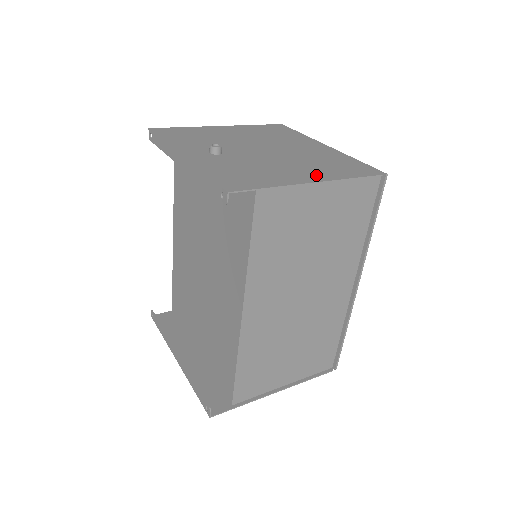
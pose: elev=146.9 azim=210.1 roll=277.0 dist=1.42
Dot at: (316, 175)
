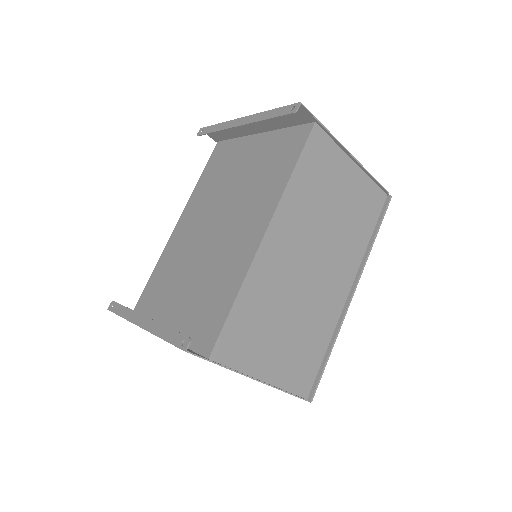
Dot at: occluded
